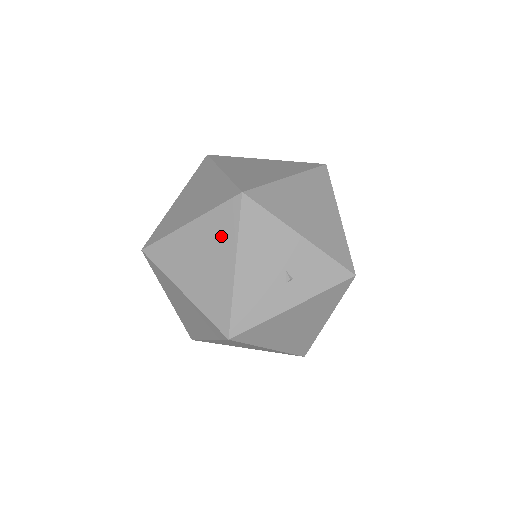
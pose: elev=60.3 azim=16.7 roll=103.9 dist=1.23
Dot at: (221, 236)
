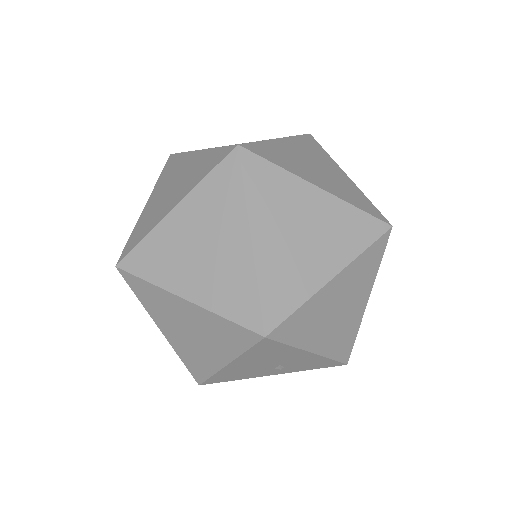
Dot at: (222, 339)
